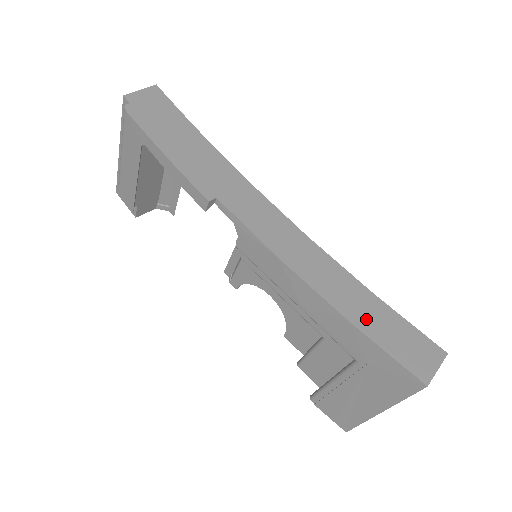
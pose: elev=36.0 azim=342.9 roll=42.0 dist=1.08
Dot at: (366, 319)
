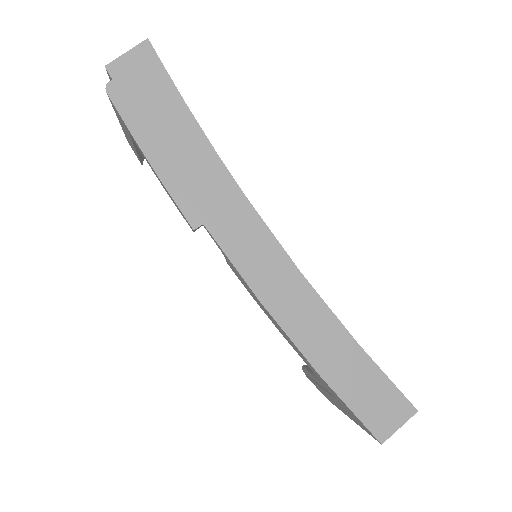
Dot at: (340, 373)
